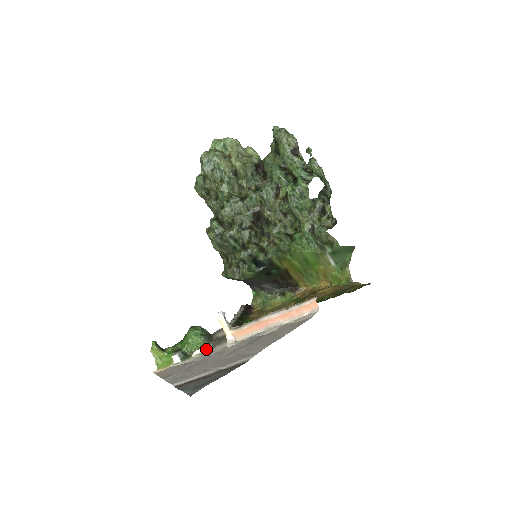
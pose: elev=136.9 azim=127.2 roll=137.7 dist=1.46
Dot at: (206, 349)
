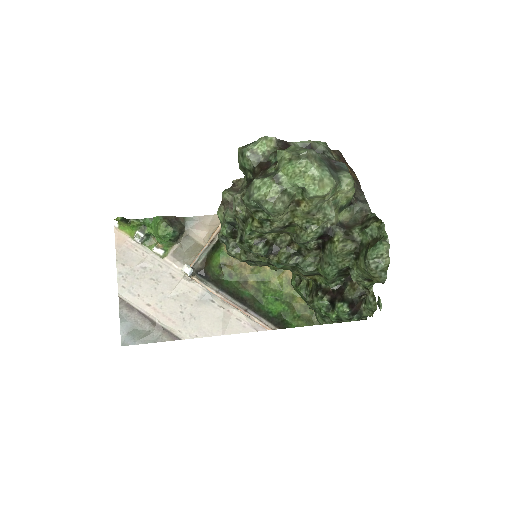
Dot at: (168, 252)
